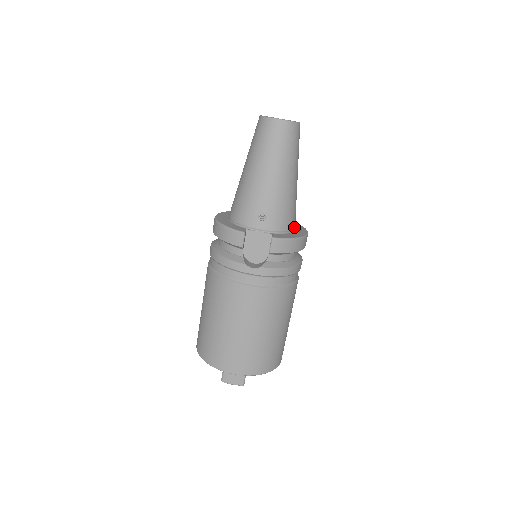
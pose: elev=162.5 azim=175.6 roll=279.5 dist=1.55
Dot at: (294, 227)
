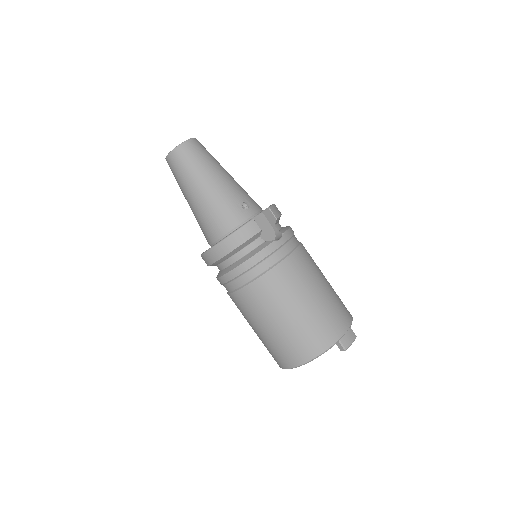
Dot at: occluded
